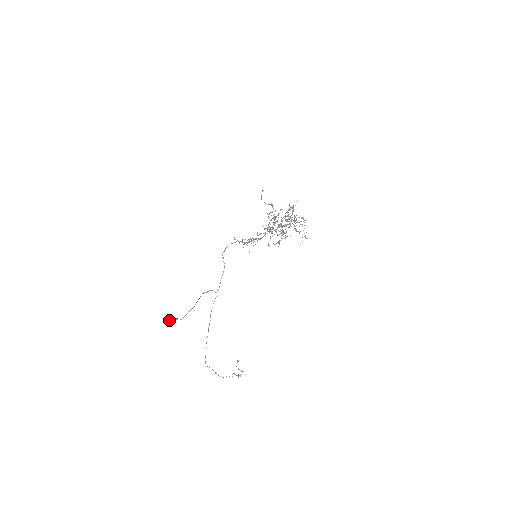
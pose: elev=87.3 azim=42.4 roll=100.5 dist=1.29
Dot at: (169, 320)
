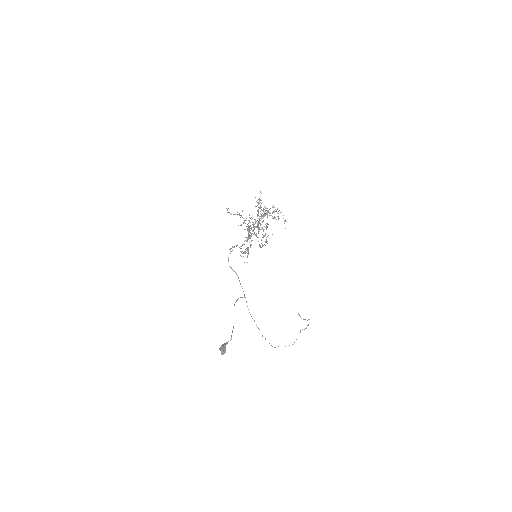
Dot at: (222, 349)
